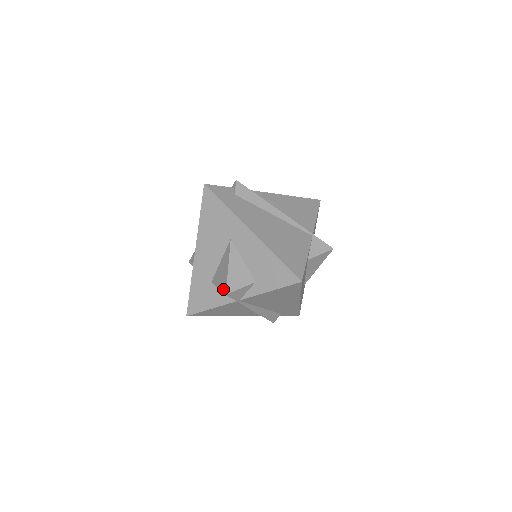
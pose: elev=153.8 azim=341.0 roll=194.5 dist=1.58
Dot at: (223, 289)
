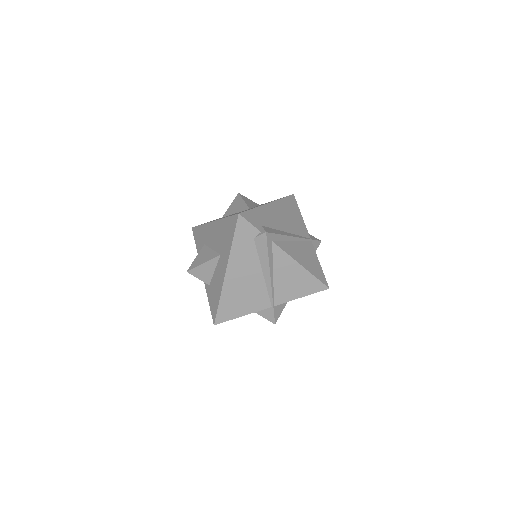
Dot at: (191, 266)
